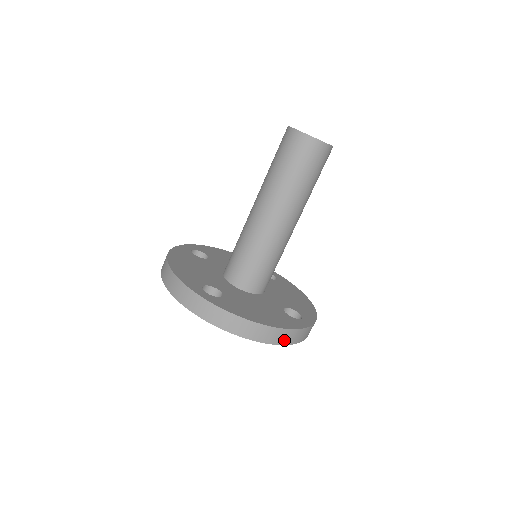
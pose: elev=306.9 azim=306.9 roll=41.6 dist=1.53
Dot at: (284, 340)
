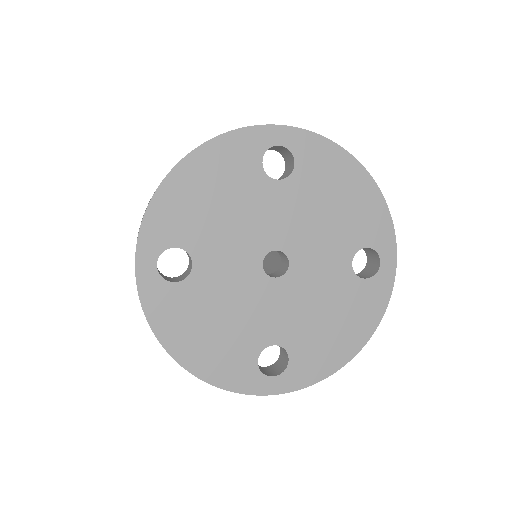
Dot at: occluded
